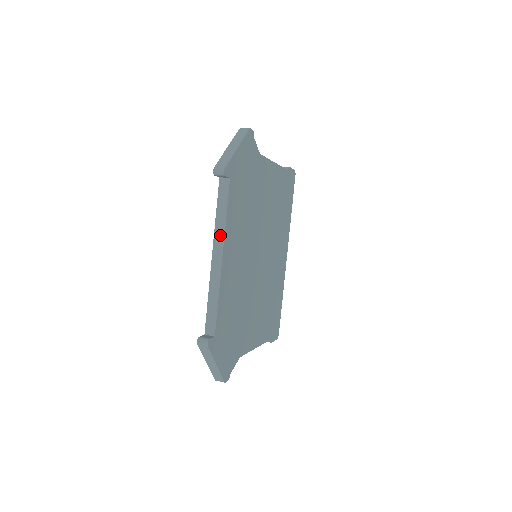
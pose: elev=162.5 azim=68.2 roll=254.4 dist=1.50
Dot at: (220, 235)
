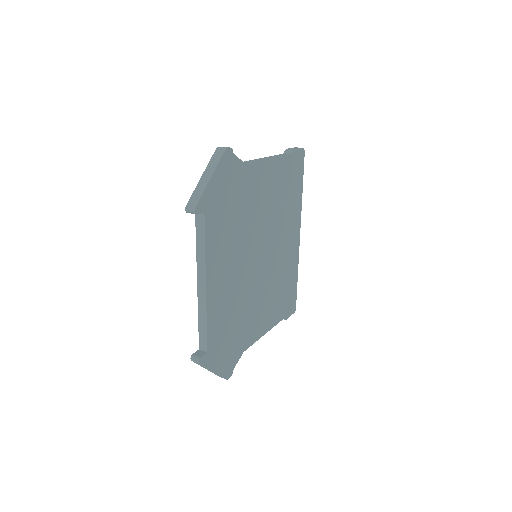
Dot at: (202, 265)
